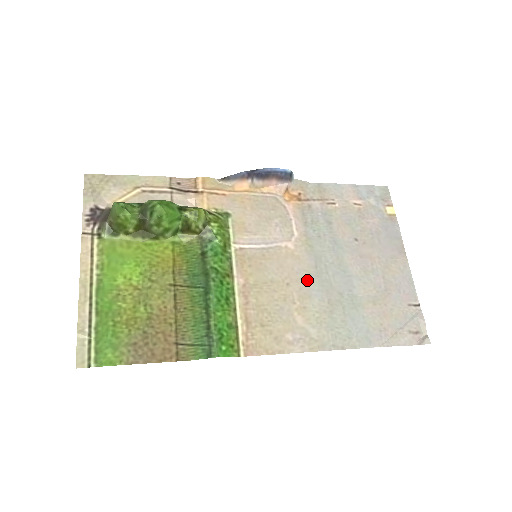
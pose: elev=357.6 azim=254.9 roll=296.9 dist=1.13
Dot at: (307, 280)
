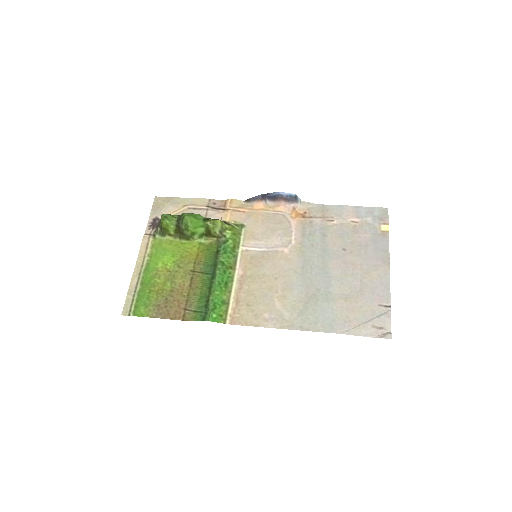
Dot at: (292, 277)
